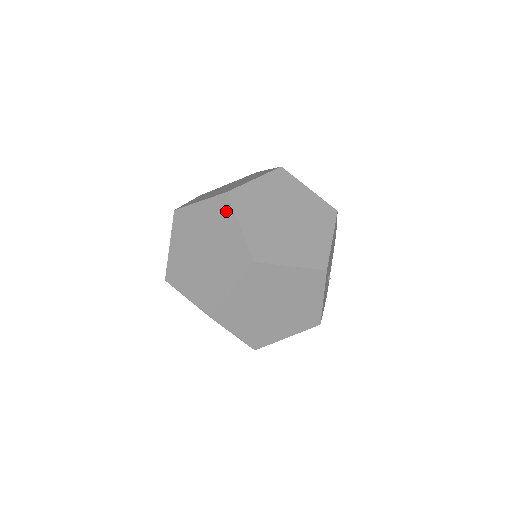
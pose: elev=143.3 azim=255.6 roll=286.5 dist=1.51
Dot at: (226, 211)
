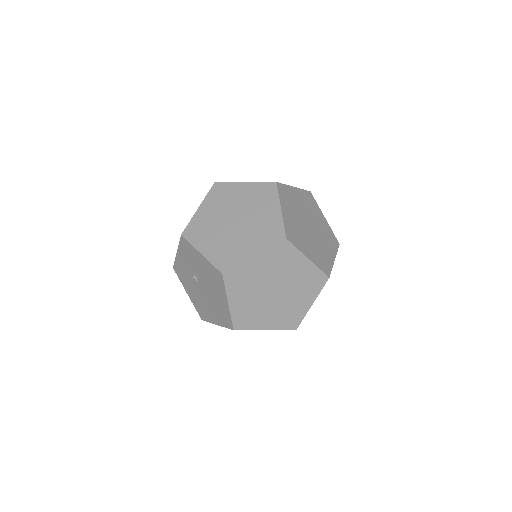
Dot at: (226, 188)
